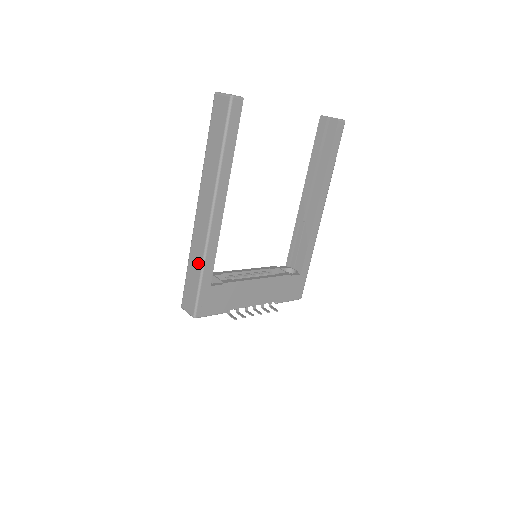
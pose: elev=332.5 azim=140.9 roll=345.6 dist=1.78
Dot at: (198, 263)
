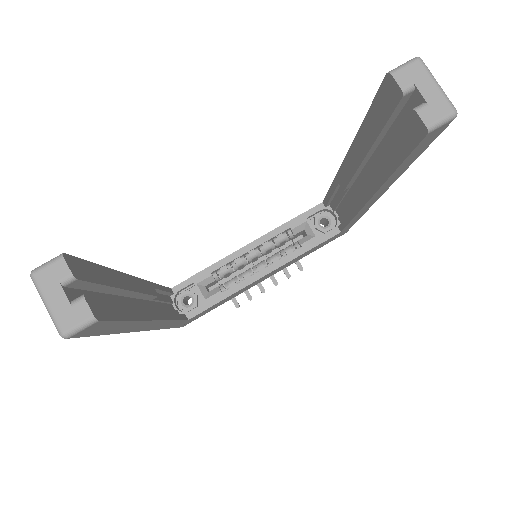
Dot at: occluded
